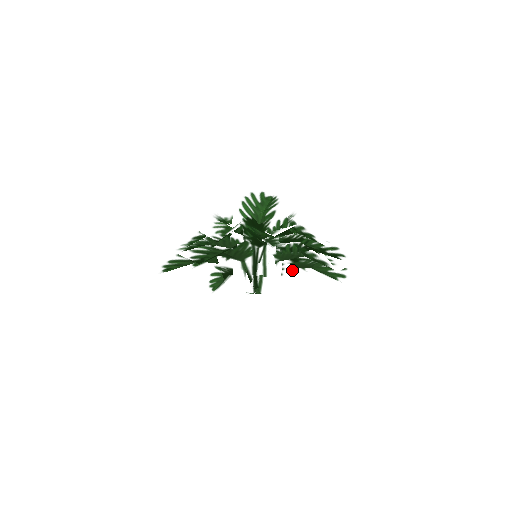
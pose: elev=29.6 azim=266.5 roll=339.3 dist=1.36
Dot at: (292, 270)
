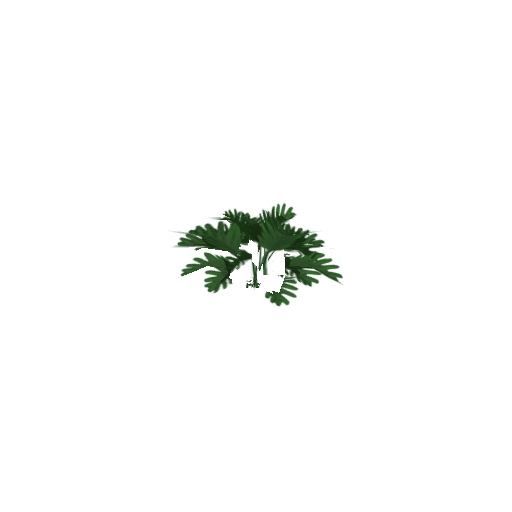
Dot at: occluded
